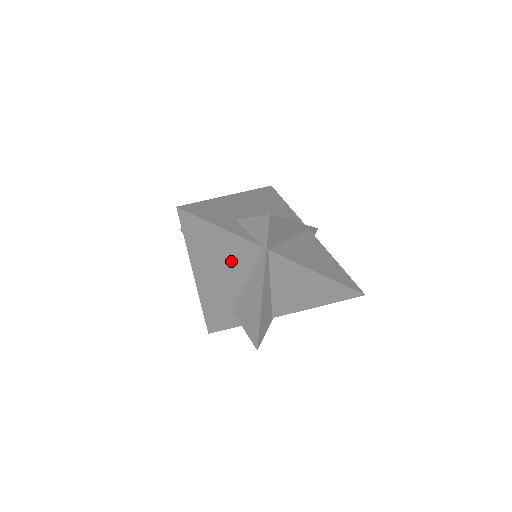
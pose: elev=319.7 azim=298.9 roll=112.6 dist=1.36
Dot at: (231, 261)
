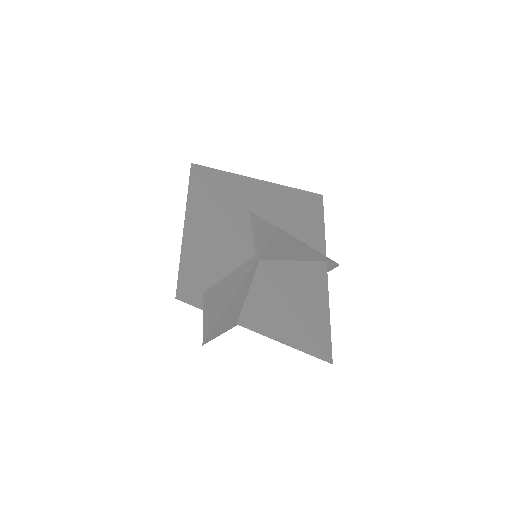
Dot at: (221, 248)
